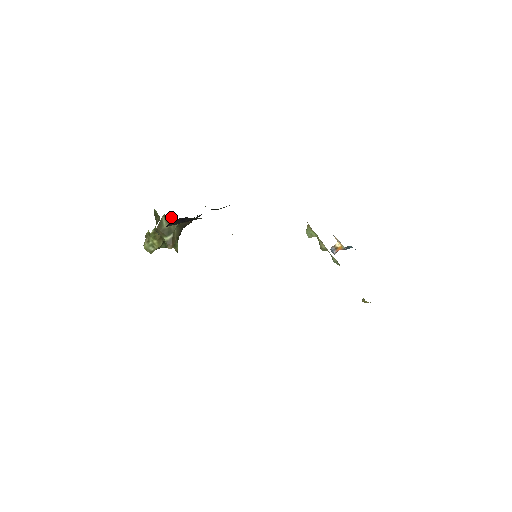
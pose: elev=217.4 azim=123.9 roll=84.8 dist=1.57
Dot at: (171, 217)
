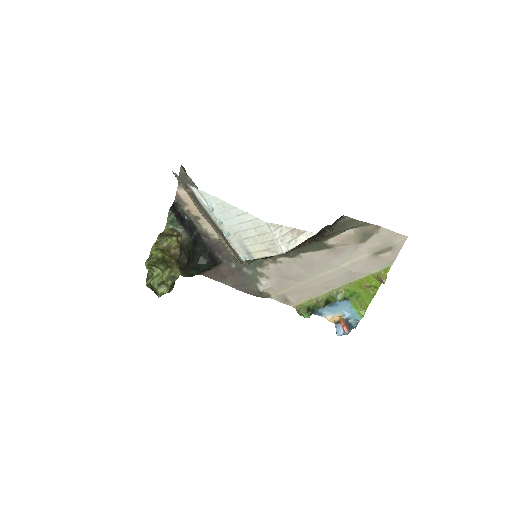
Dot at: (171, 228)
